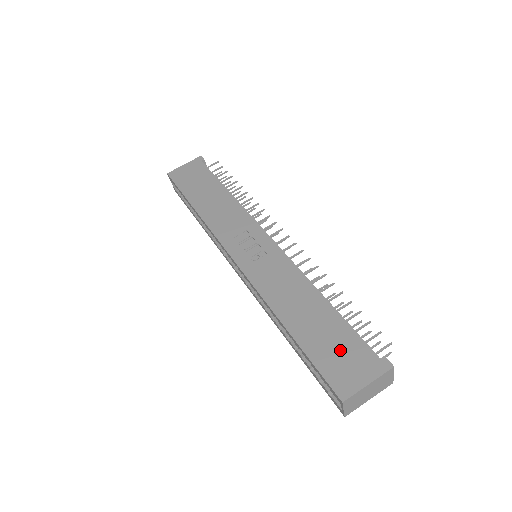
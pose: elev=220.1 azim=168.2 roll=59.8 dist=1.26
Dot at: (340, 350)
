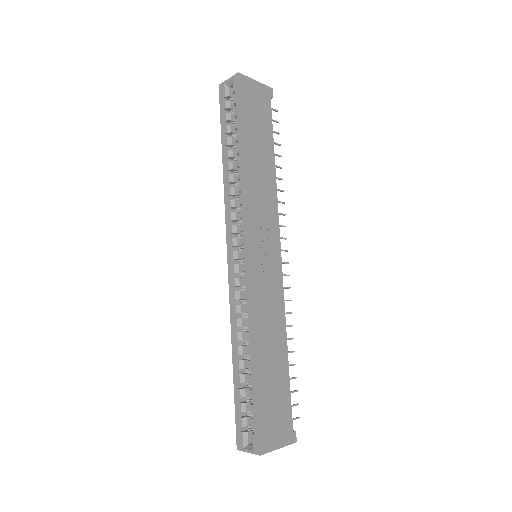
Dot at: (277, 408)
